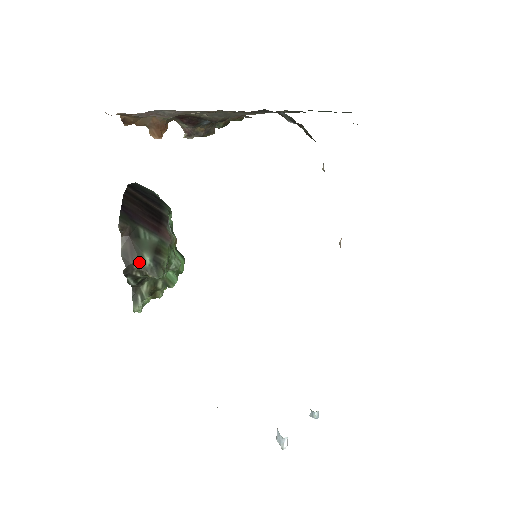
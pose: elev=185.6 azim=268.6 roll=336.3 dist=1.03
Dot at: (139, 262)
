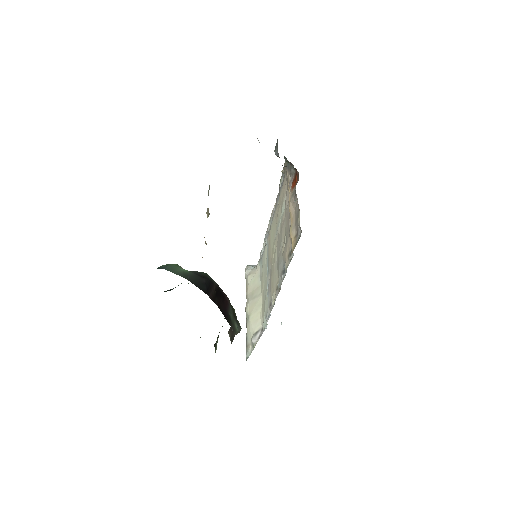
Dot at: (236, 333)
